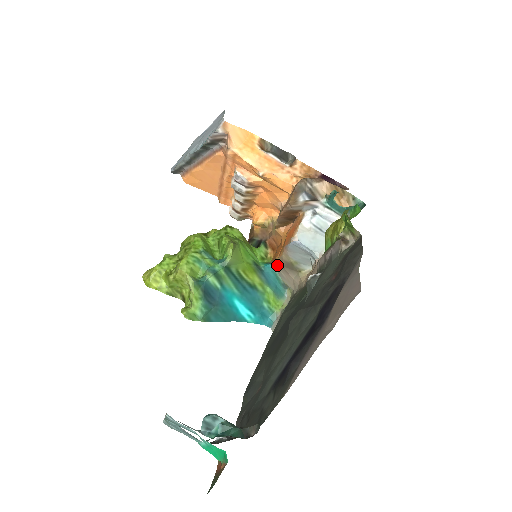
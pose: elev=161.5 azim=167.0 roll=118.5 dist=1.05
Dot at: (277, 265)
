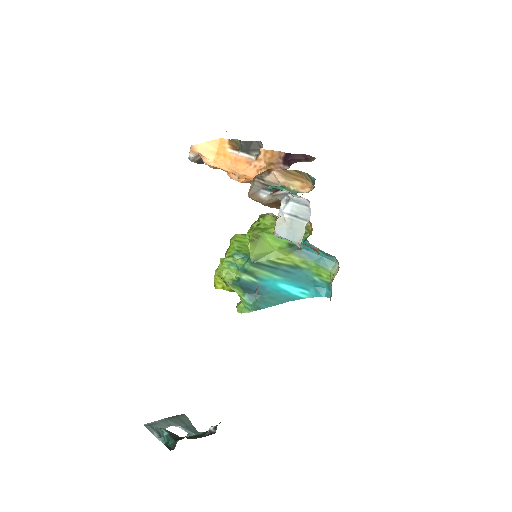
Dot at: occluded
